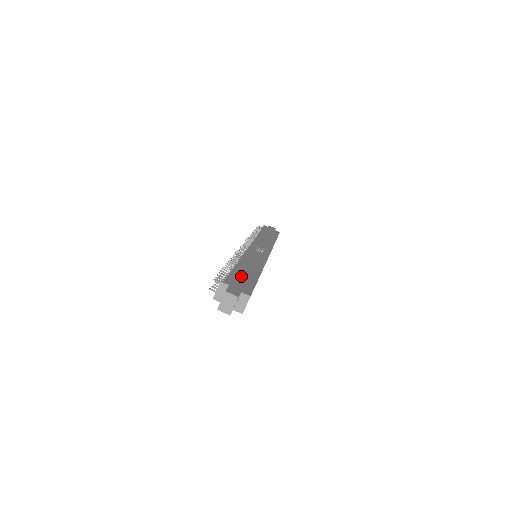
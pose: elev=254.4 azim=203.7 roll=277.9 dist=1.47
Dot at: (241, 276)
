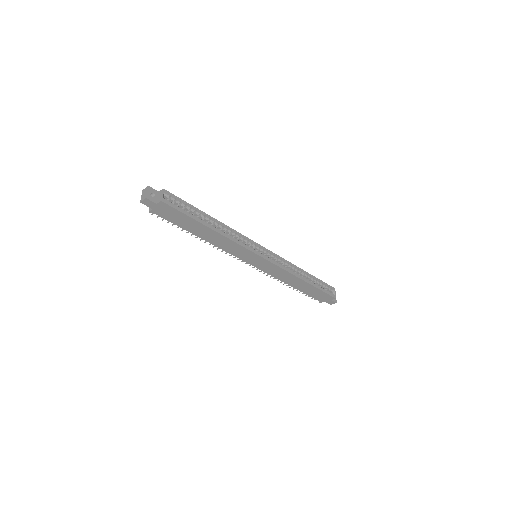
Dot at: occluded
